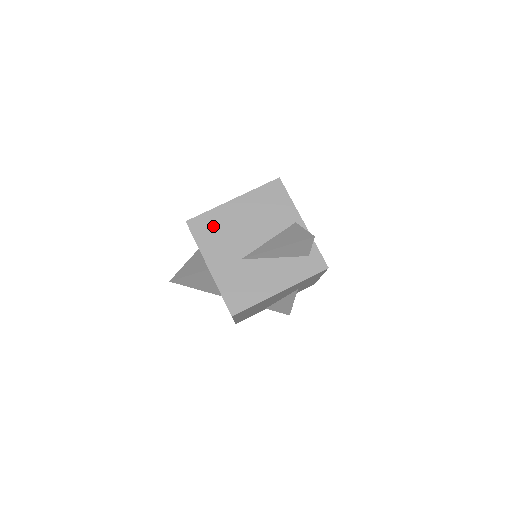
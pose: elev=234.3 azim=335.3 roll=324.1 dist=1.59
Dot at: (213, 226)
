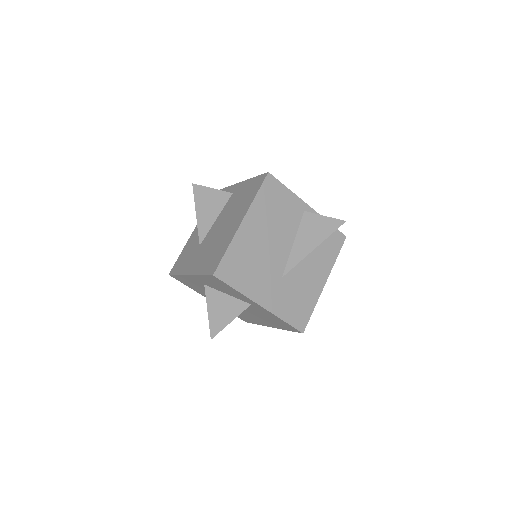
Dot at: (241, 262)
